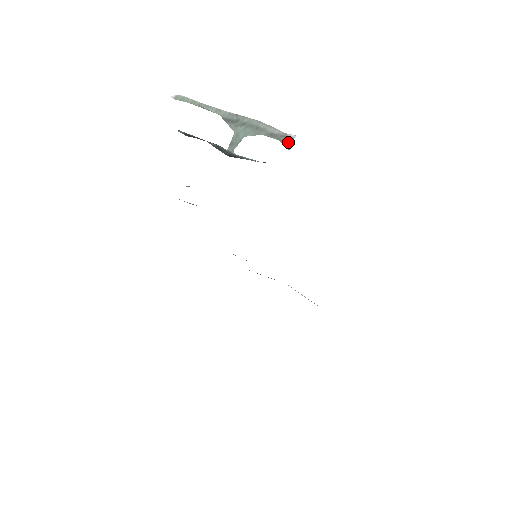
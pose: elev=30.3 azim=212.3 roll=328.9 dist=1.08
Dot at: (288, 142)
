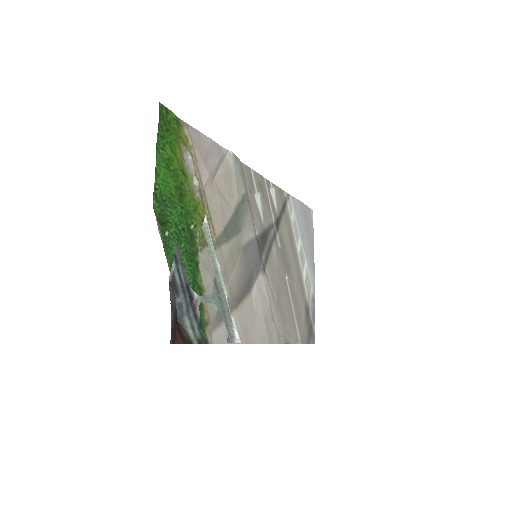
Dot at: (229, 341)
